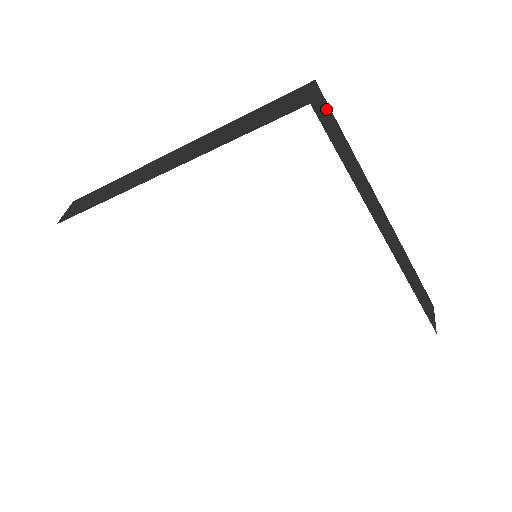
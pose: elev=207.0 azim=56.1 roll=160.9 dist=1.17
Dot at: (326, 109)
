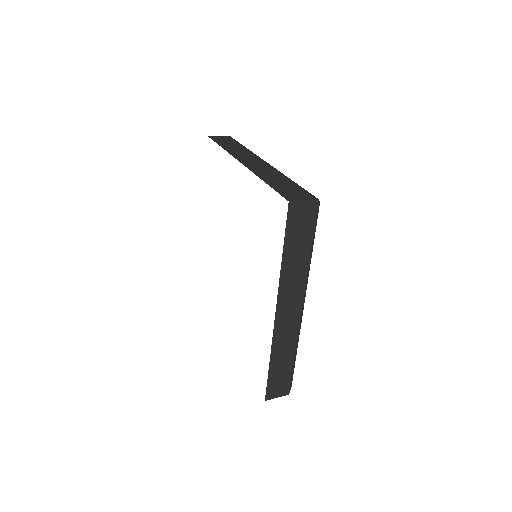
Dot at: (228, 139)
